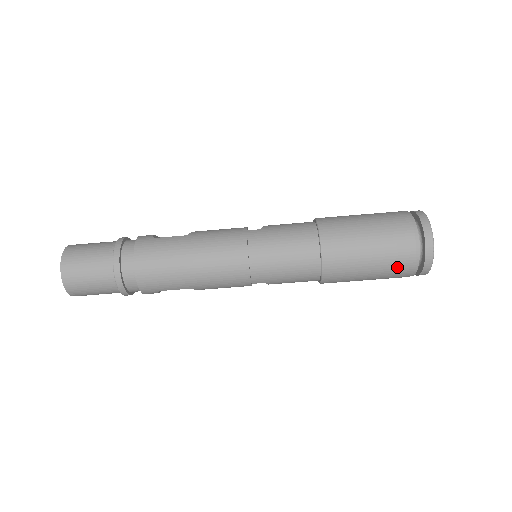
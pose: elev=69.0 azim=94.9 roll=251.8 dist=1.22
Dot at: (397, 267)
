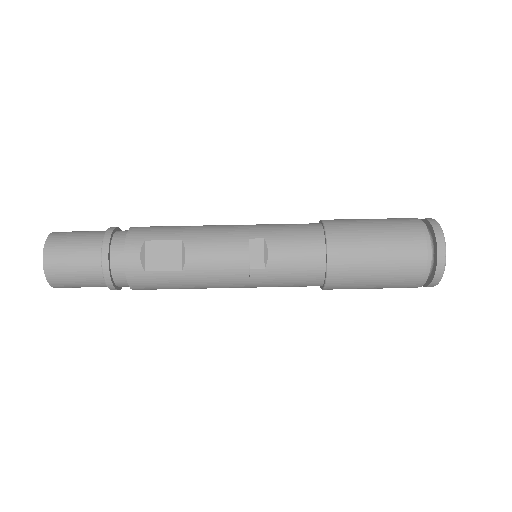
Dot at: (402, 223)
